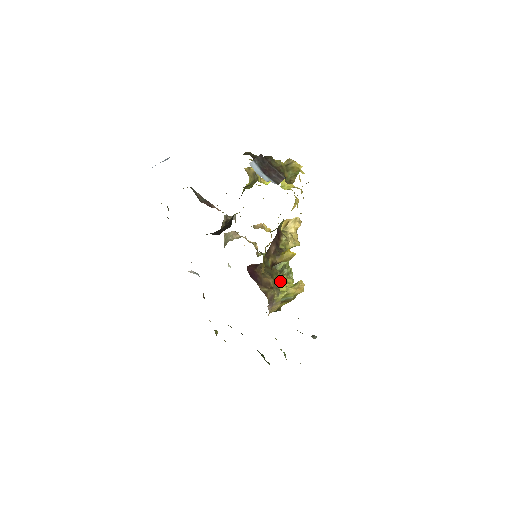
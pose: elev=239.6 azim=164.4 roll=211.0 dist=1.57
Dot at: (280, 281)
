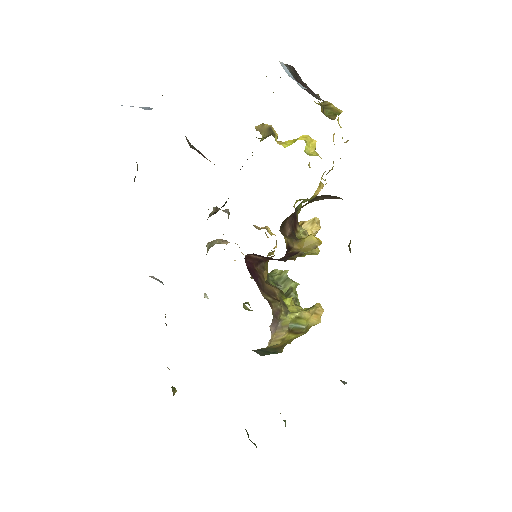
Dot at: (287, 301)
